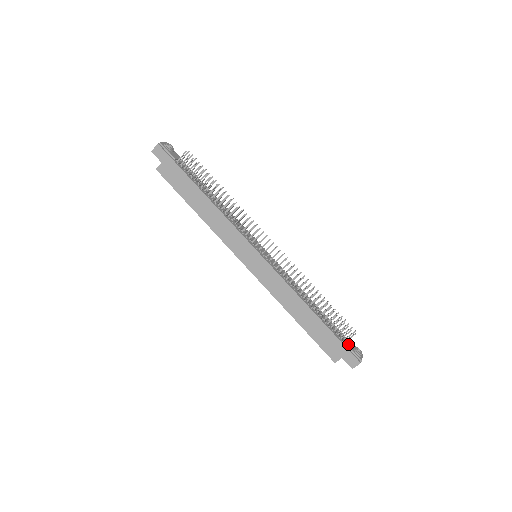
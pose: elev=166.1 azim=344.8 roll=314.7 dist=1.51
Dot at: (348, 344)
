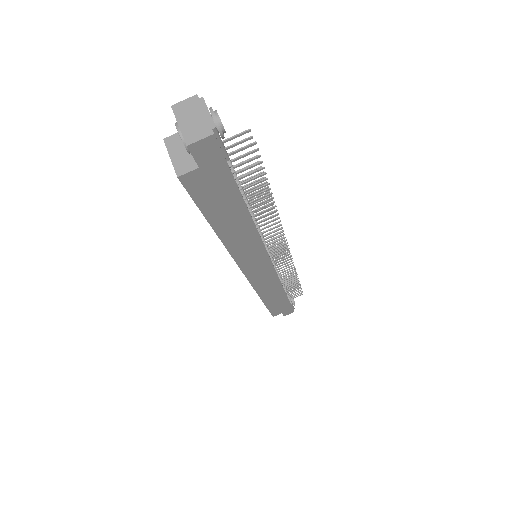
Dot at: occluded
